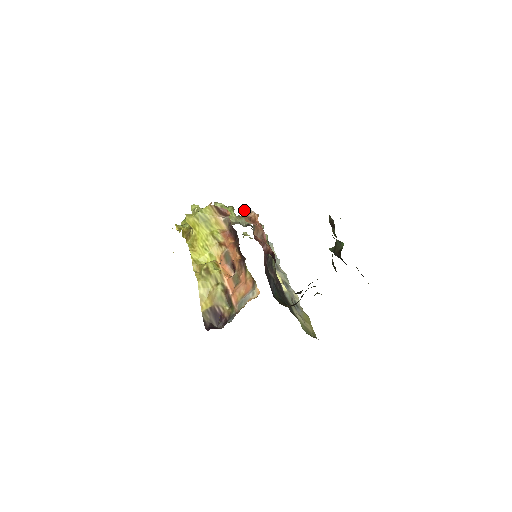
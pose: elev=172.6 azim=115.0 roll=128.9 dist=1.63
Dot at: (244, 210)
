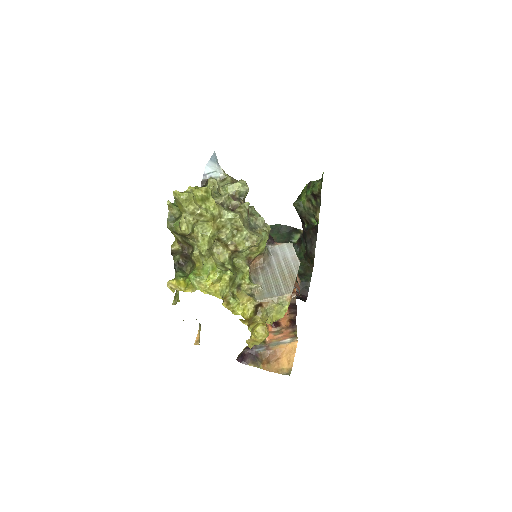
Dot at: occluded
